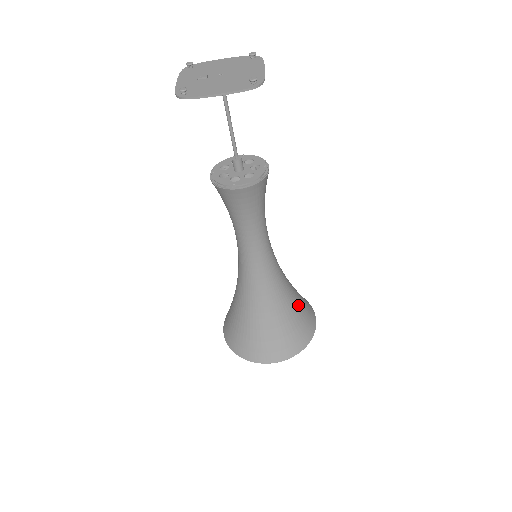
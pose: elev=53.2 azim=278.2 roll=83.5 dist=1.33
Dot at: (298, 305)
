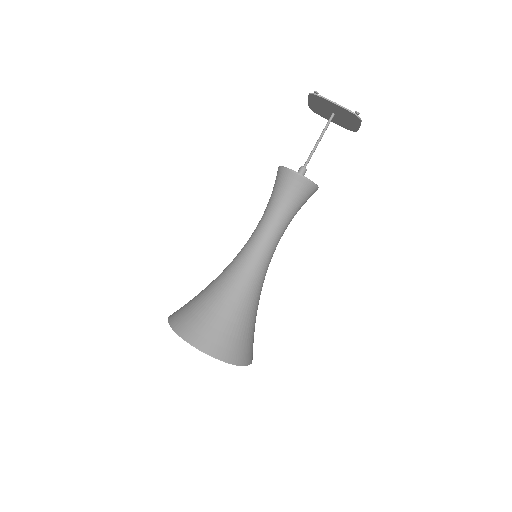
Dot at: (253, 327)
